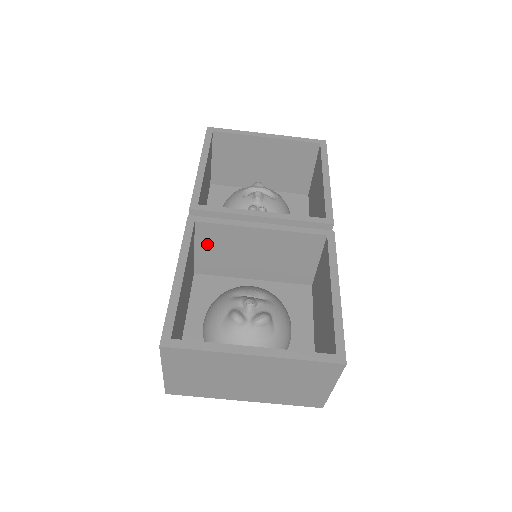
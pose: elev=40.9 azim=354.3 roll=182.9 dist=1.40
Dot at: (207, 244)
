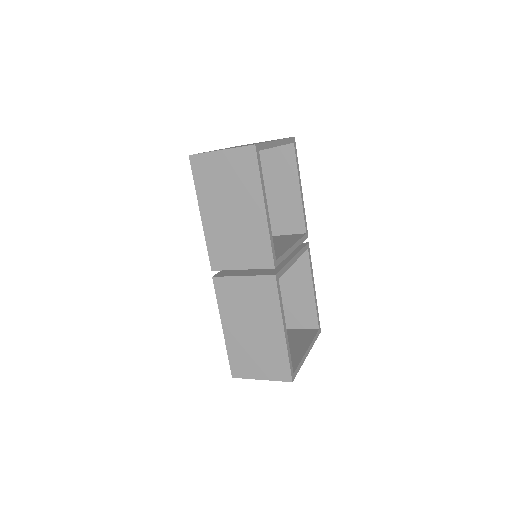
Dot at: occluded
